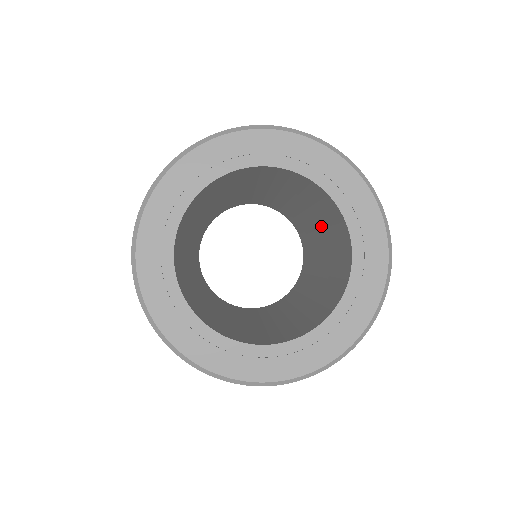
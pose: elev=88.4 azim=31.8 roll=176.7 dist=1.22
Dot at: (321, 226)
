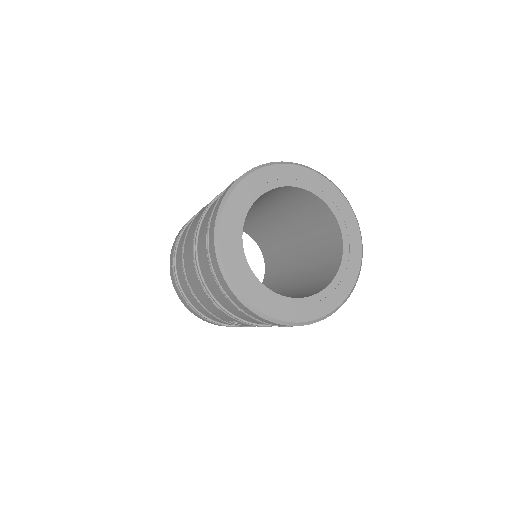
Dot at: (283, 211)
